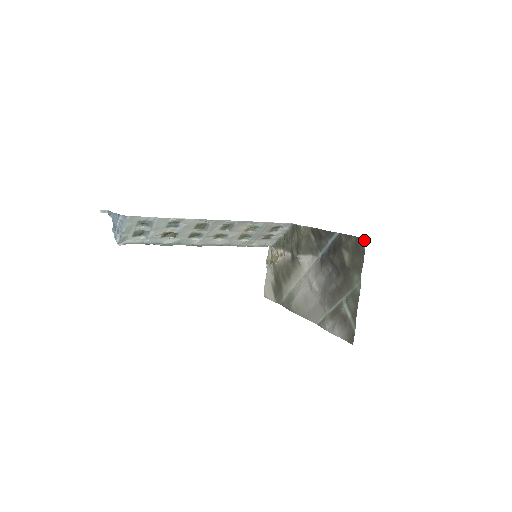
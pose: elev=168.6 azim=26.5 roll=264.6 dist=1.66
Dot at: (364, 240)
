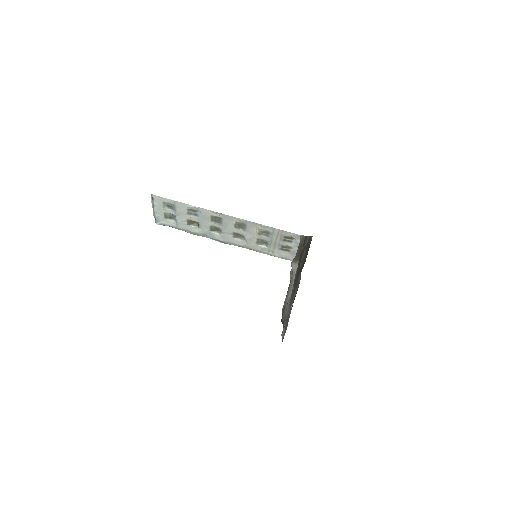
Dot at: occluded
